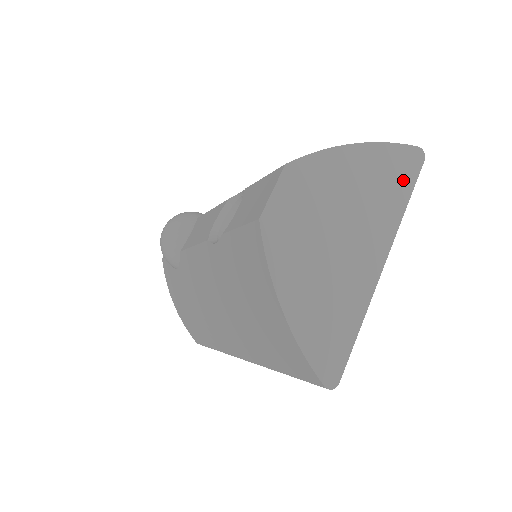
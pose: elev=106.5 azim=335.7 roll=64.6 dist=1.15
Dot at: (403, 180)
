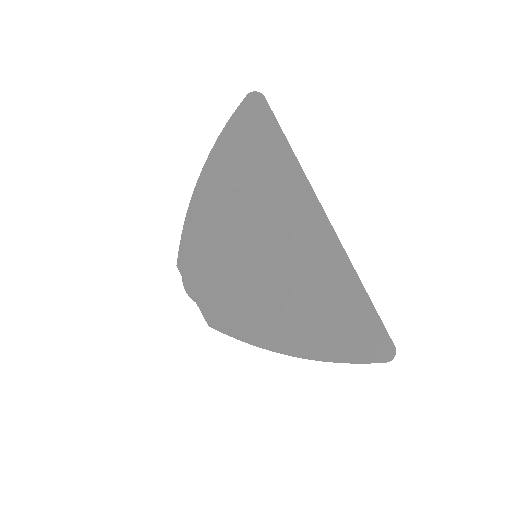
Dot at: (268, 141)
